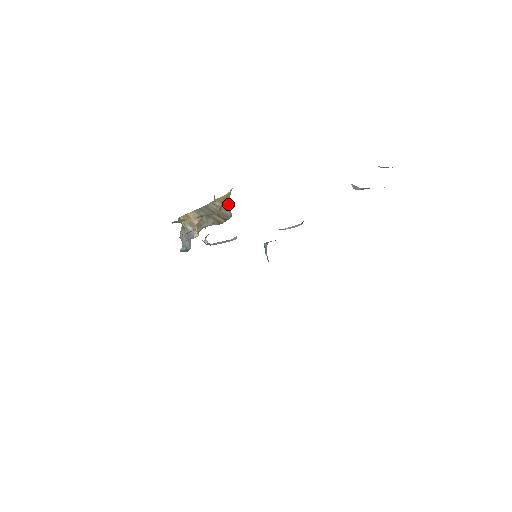
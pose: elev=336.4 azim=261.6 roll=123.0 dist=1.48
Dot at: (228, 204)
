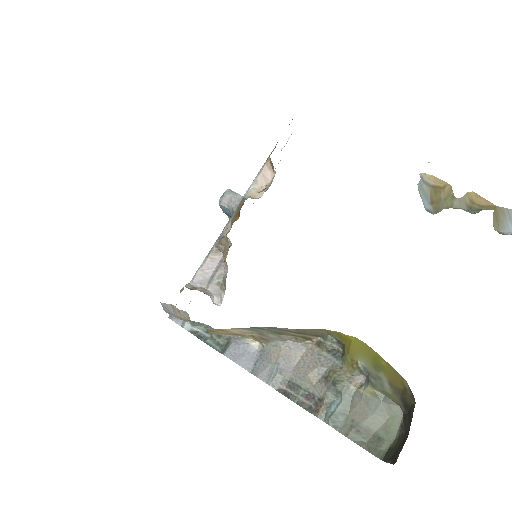
Dot at: (331, 334)
